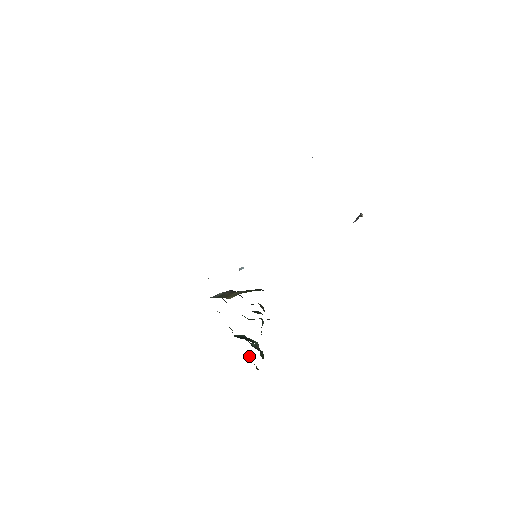
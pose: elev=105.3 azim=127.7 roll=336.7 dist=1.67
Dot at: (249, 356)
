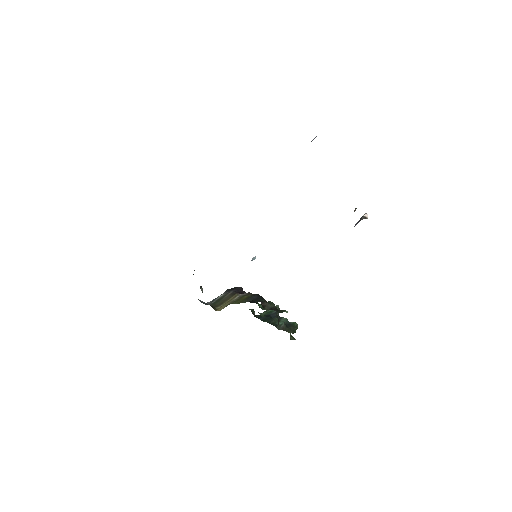
Dot at: occluded
